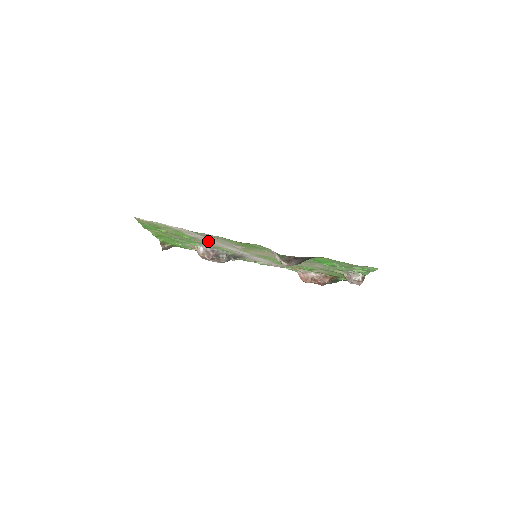
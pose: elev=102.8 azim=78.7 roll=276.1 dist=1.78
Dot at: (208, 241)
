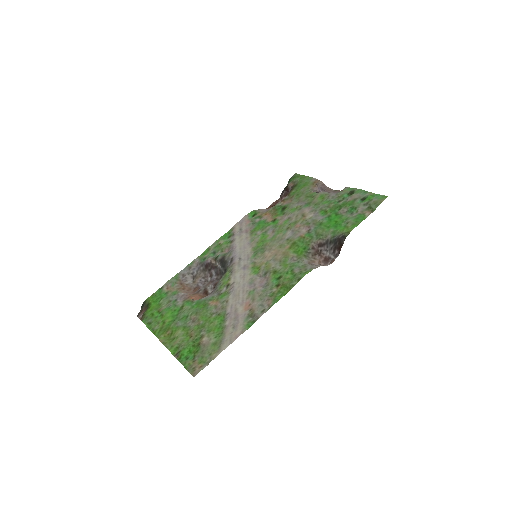
Dot at: (232, 300)
